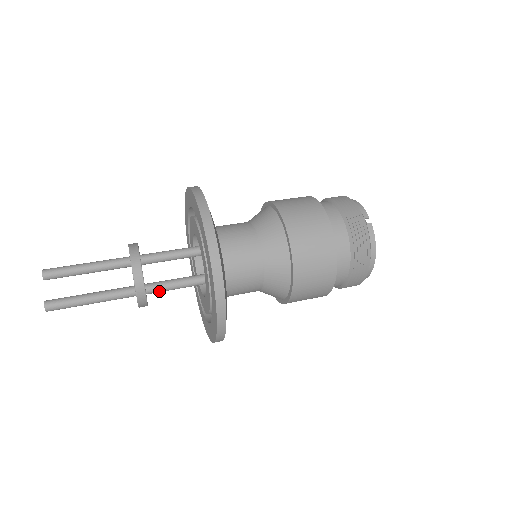
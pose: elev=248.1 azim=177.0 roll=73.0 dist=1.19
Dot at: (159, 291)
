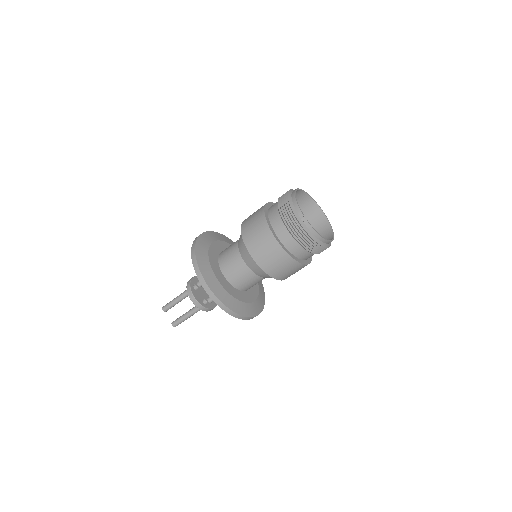
Dot at: occluded
